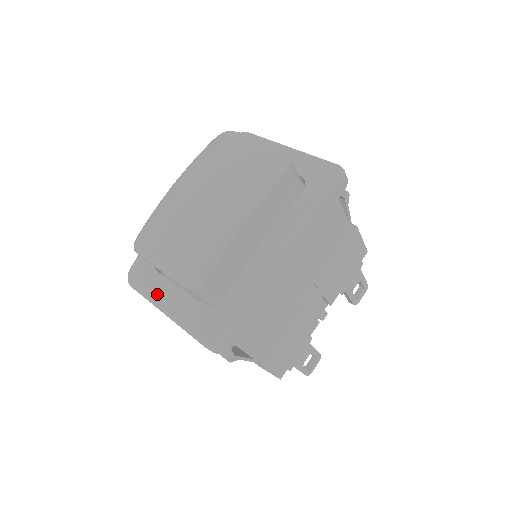
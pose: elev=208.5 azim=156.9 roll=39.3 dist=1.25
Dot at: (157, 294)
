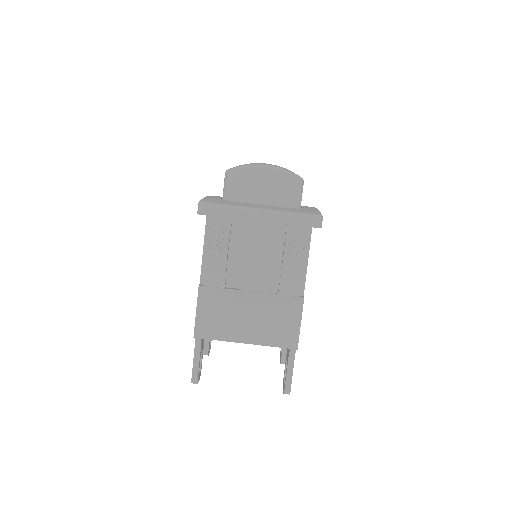
Dot at: (244, 205)
